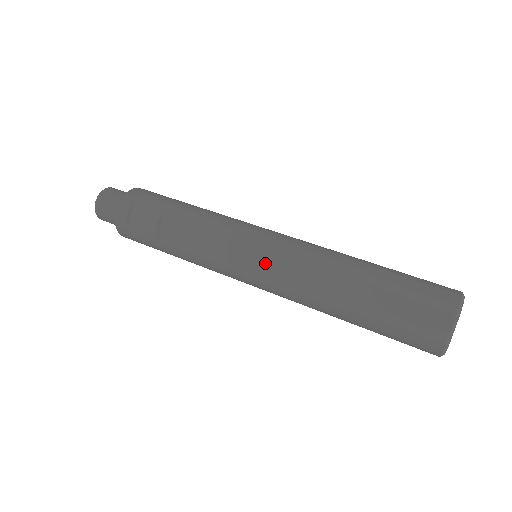
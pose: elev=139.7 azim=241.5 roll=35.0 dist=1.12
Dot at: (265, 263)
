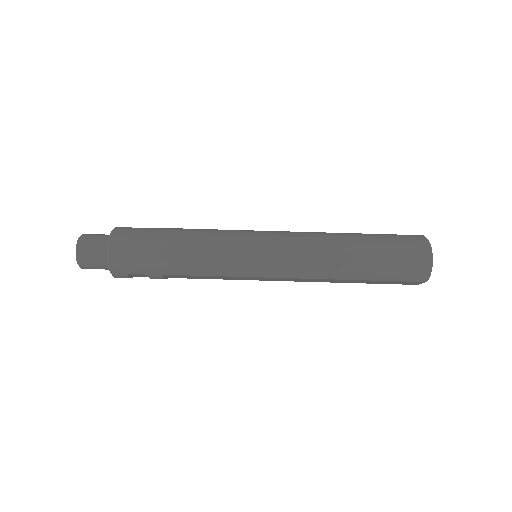
Dot at: (274, 279)
